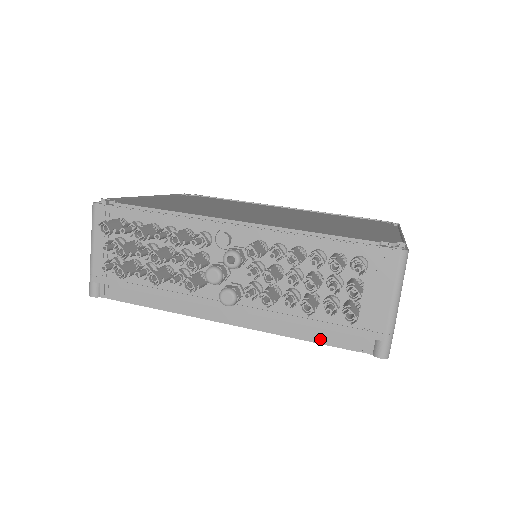
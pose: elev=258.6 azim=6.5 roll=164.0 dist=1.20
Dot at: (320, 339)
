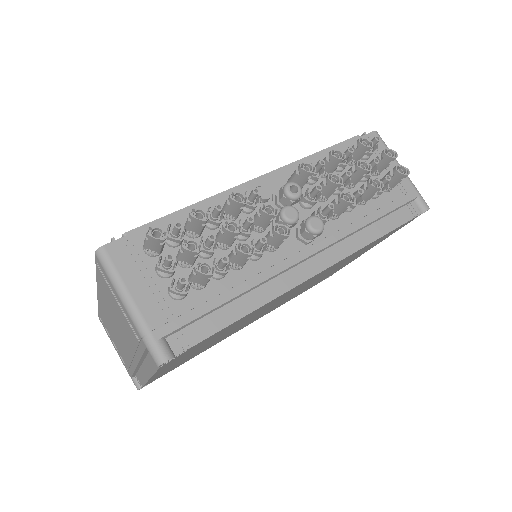
Dot at: (386, 228)
